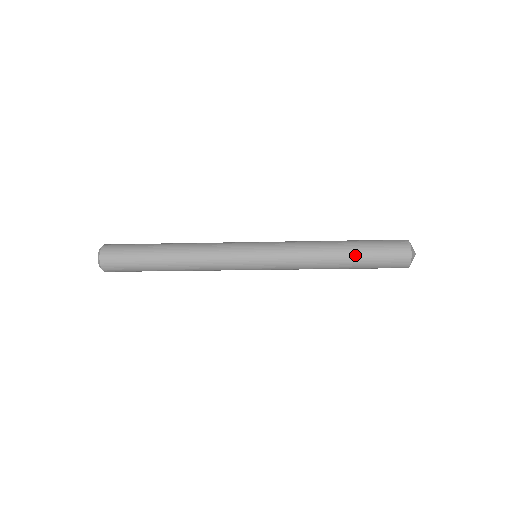
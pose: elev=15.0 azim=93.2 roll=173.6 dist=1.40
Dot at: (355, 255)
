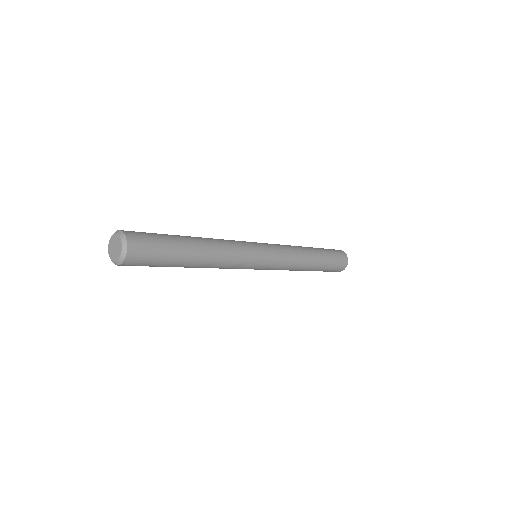
Dot at: (322, 261)
